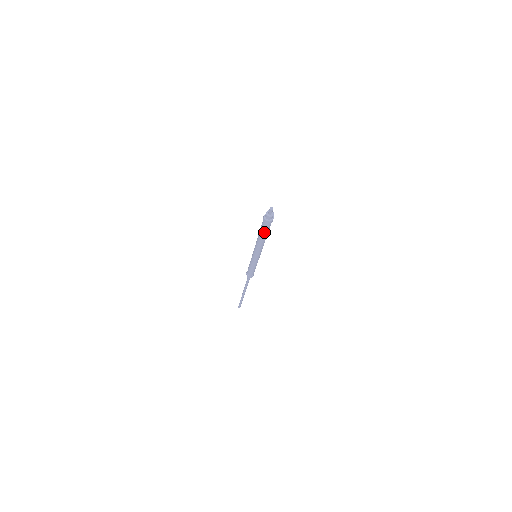
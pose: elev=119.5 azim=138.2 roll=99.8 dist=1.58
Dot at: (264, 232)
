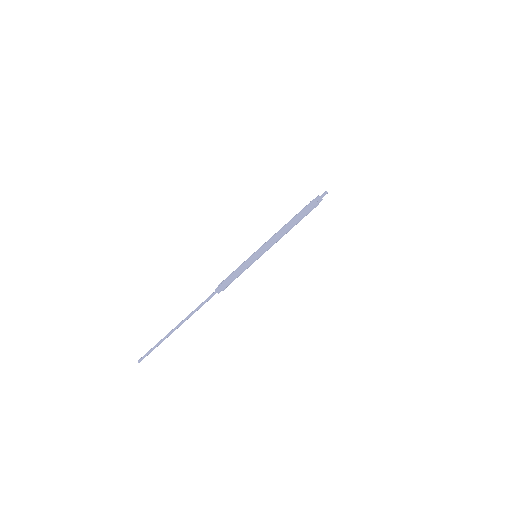
Dot at: (301, 218)
